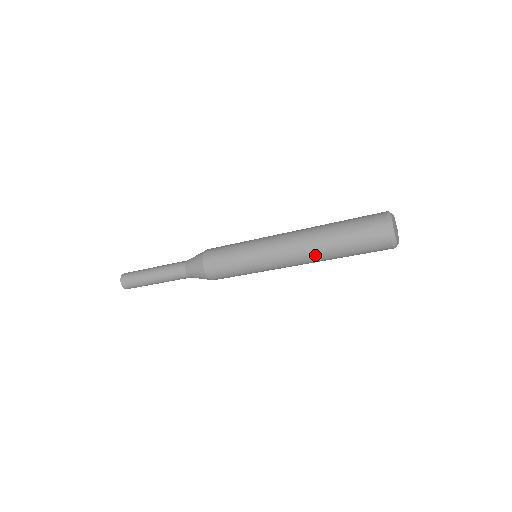
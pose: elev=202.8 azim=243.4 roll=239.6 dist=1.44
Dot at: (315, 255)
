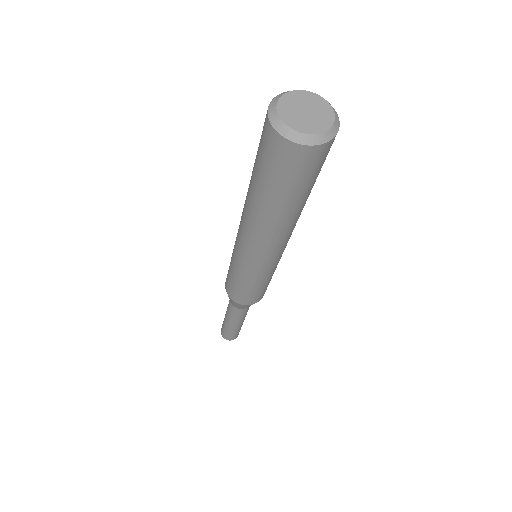
Dot at: (281, 228)
